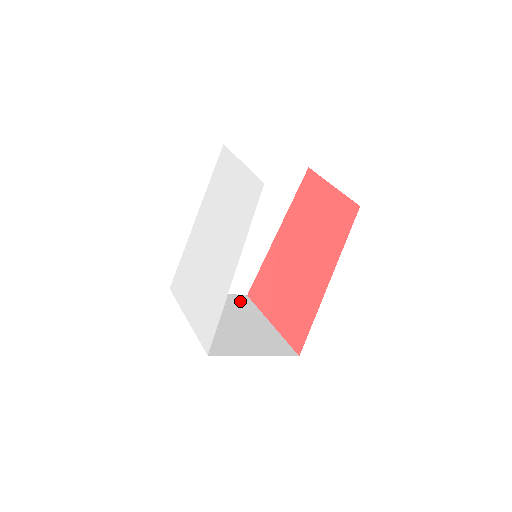
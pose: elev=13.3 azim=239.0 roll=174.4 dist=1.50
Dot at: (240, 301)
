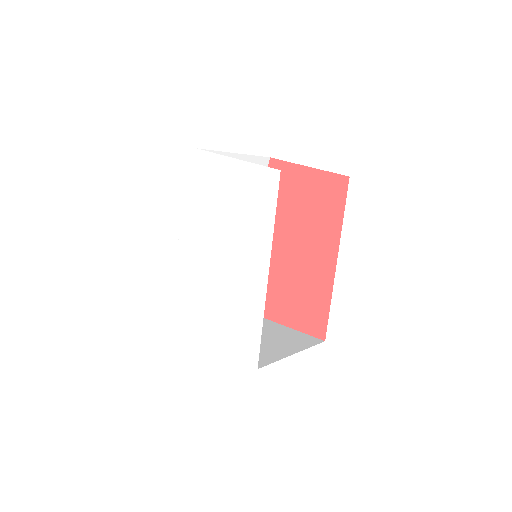
Dot at: occluded
